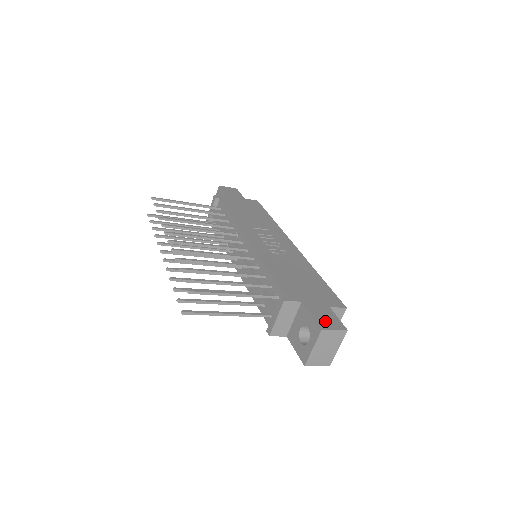
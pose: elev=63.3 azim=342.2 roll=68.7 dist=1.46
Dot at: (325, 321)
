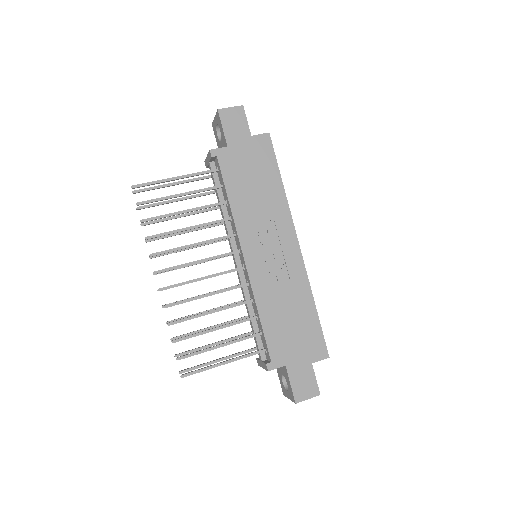
Dot at: (302, 389)
